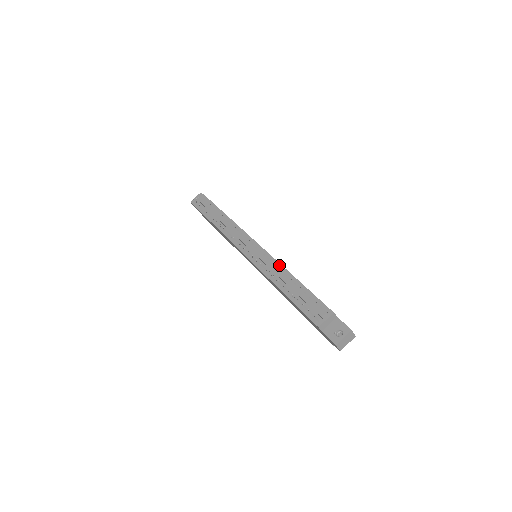
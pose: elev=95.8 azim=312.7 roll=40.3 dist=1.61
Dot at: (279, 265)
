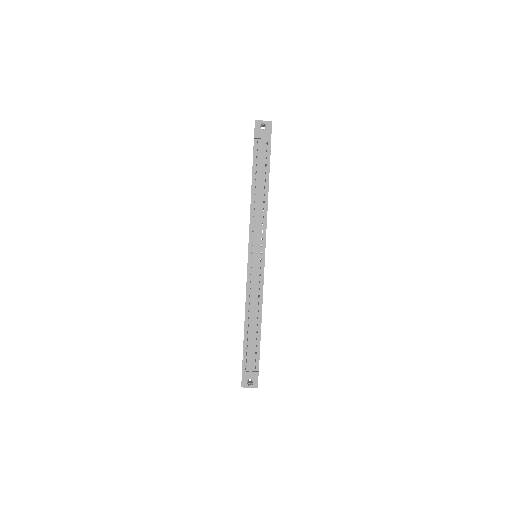
Dot at: (261, 297)
